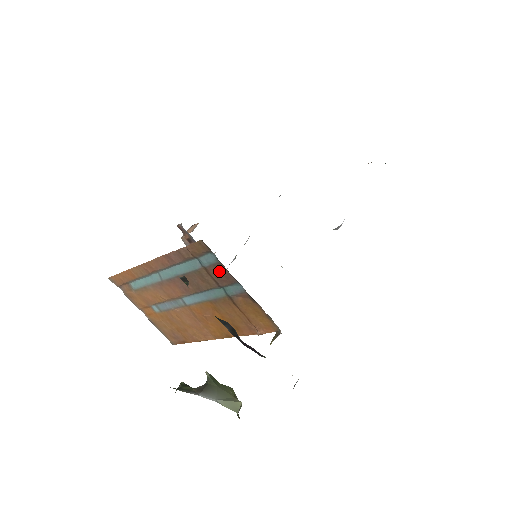
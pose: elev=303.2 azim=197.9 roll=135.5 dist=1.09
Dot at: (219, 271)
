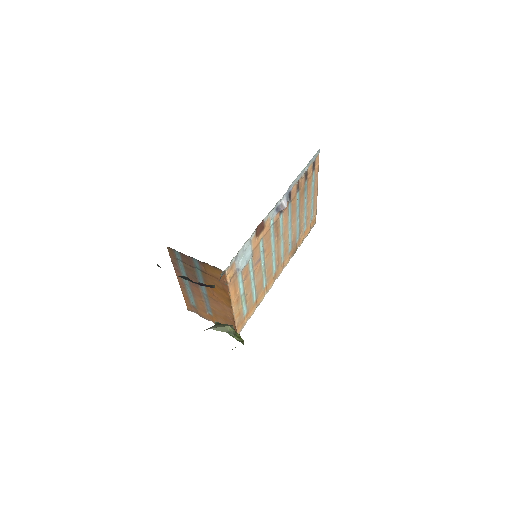
Dot at: (185, 258)
